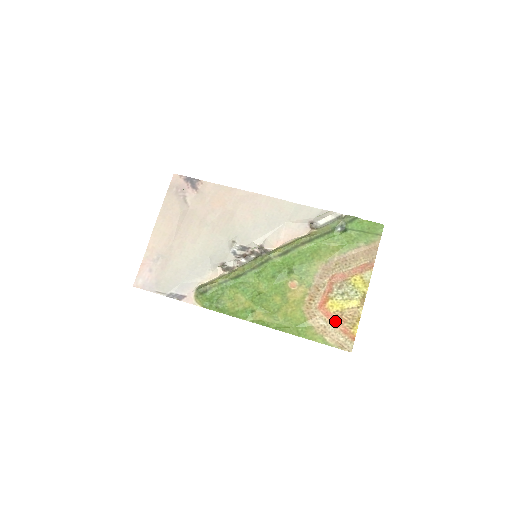
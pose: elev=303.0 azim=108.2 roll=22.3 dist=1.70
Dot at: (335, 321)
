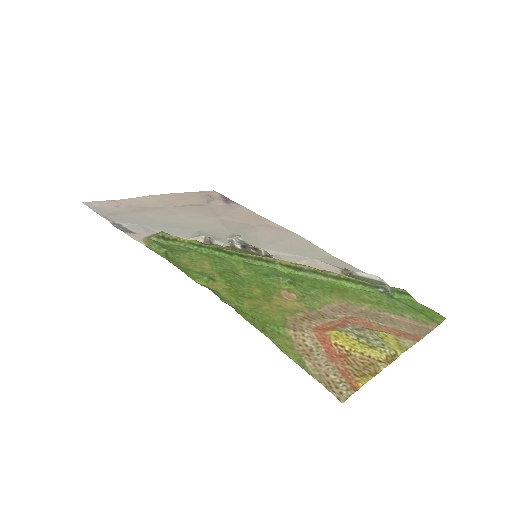
Dot at: (332, 354)
